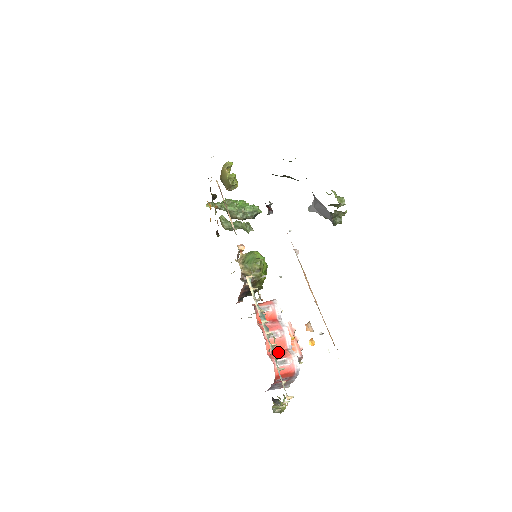
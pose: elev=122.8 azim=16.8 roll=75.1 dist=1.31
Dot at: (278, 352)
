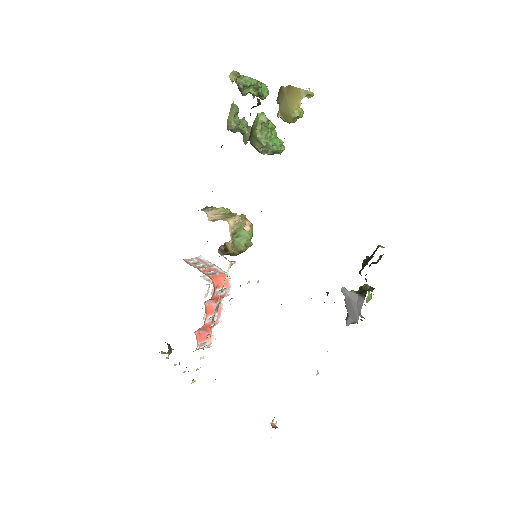
Dot at: (203, 329)
